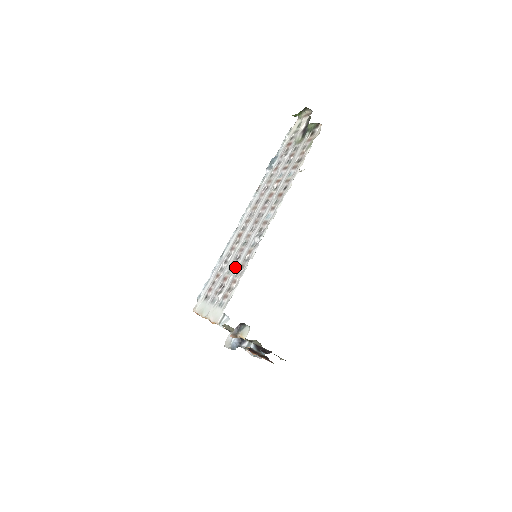
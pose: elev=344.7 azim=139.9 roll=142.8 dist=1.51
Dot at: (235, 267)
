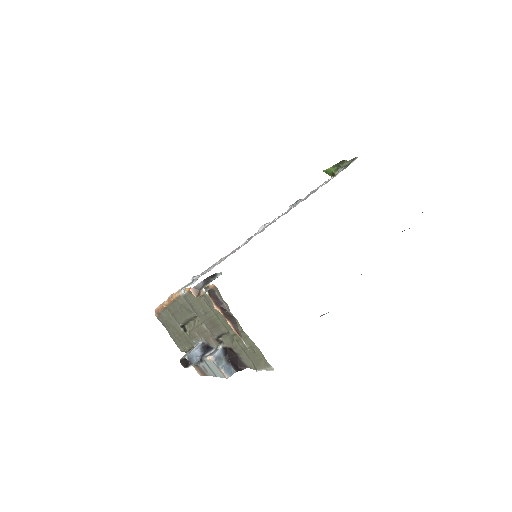
Dot at: occluded
